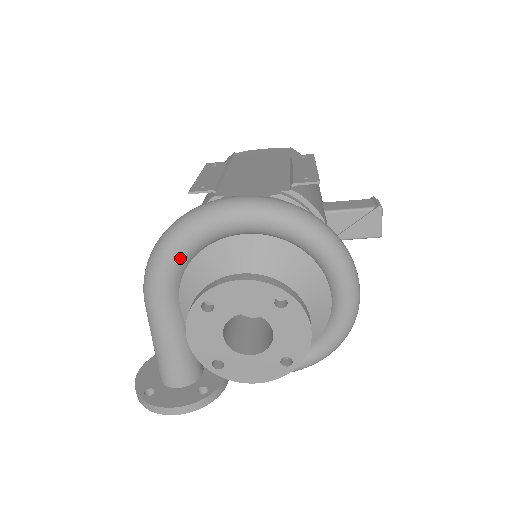
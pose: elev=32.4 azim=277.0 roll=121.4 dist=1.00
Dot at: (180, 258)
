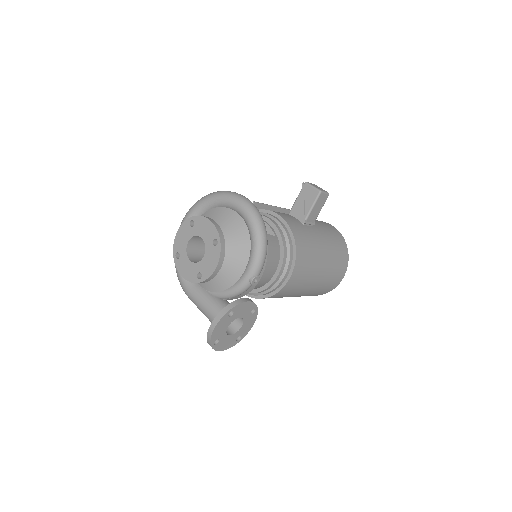
Dot at: occluded
